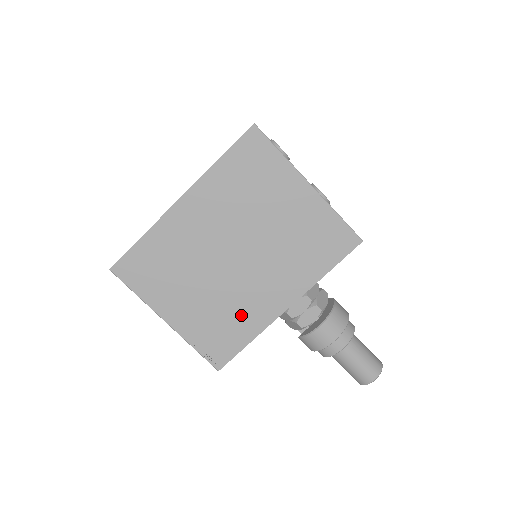
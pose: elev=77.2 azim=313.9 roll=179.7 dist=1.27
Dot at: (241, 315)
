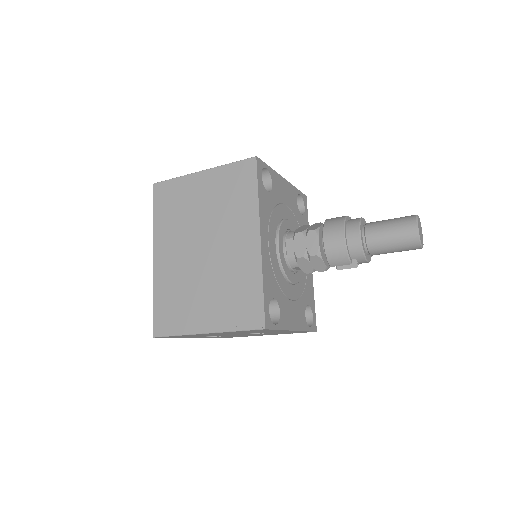
Dot at: (240, 276)
